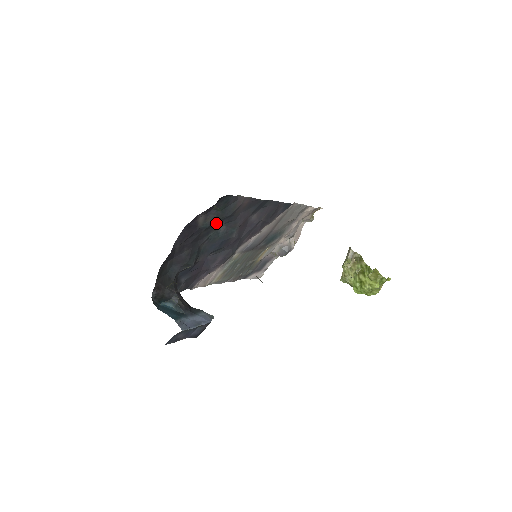
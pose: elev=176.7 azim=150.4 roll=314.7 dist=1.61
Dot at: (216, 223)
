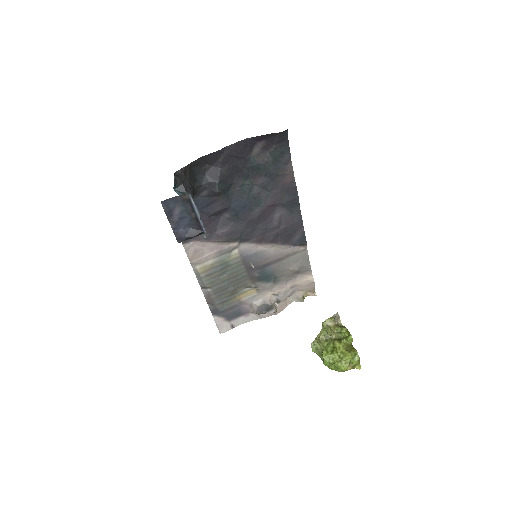
Dot at: (260, 171)
